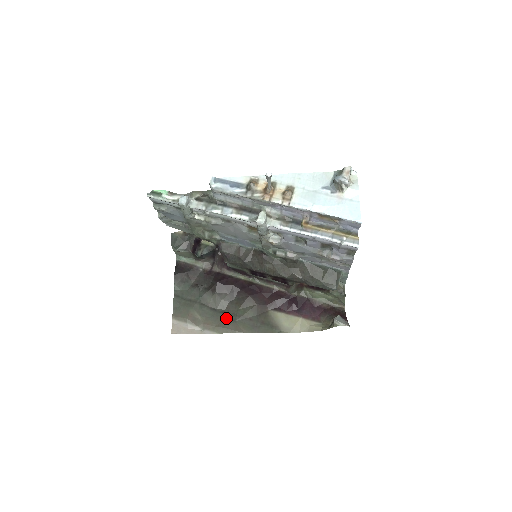
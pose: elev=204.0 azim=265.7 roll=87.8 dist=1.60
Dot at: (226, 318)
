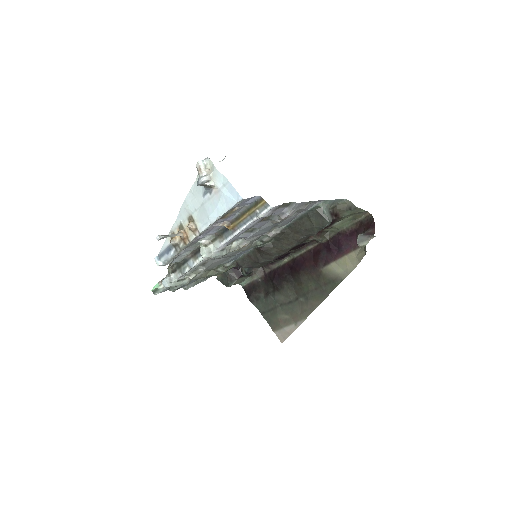
Dot at: (302, 302)
